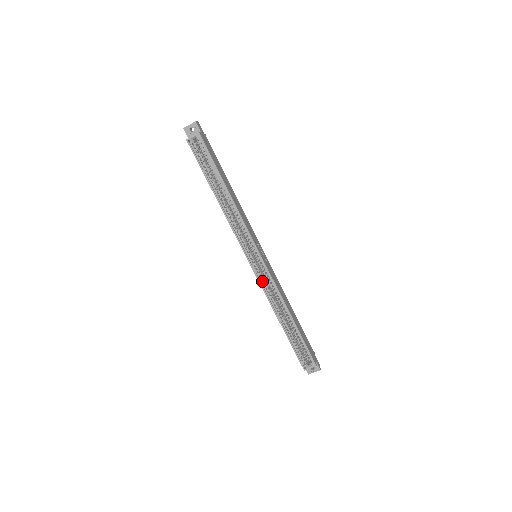
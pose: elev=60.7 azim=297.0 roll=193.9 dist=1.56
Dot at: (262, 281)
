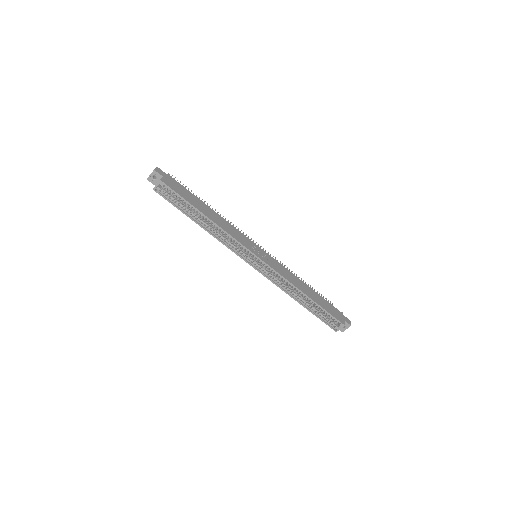
Dot at: (269, 276)
